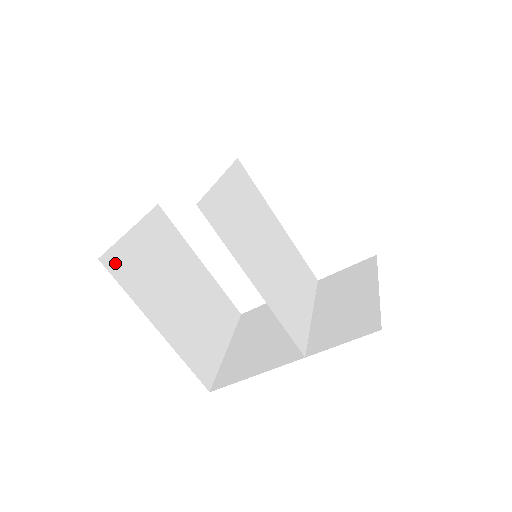
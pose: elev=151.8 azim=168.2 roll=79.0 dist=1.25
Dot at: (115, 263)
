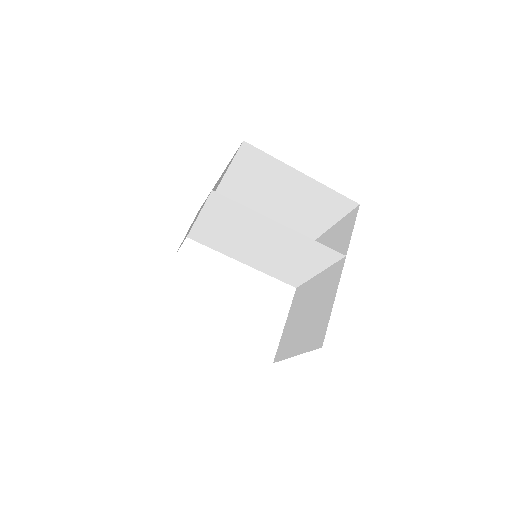
Dot at: occluded
